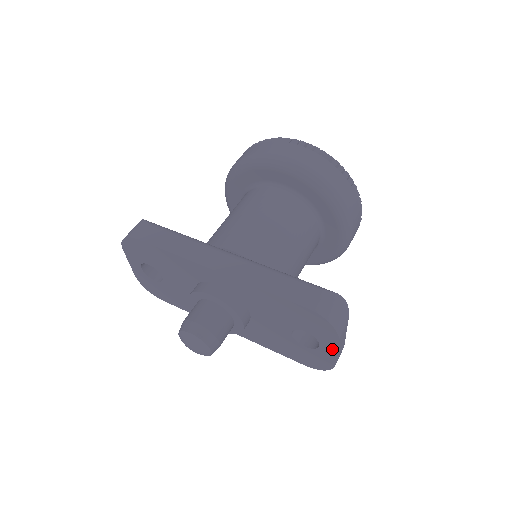
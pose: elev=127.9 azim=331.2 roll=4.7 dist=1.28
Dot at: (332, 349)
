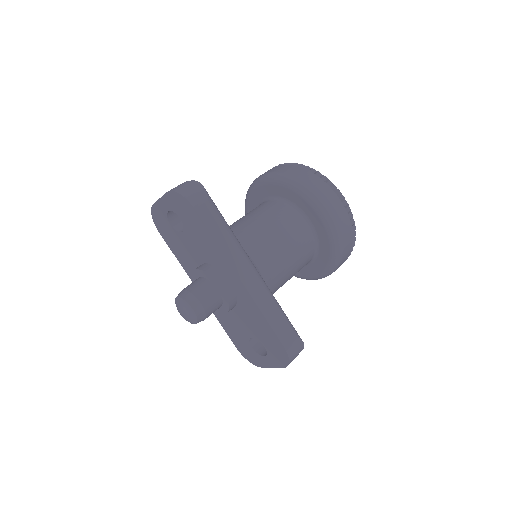
Dot at: (271, 364)
